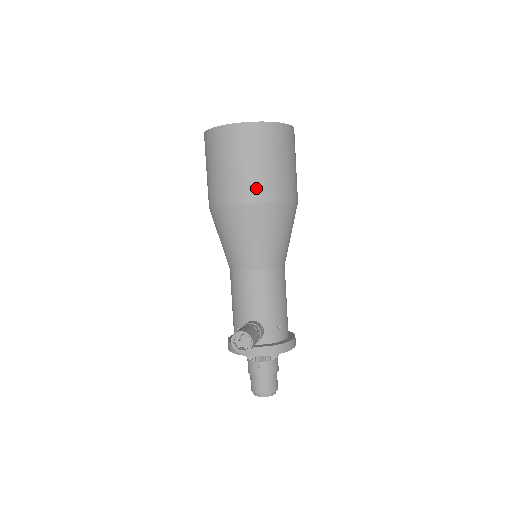
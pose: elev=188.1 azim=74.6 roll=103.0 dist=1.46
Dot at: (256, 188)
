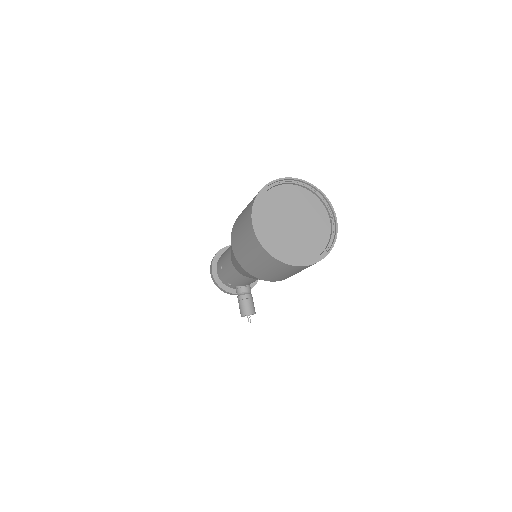
Dot at: occluded
